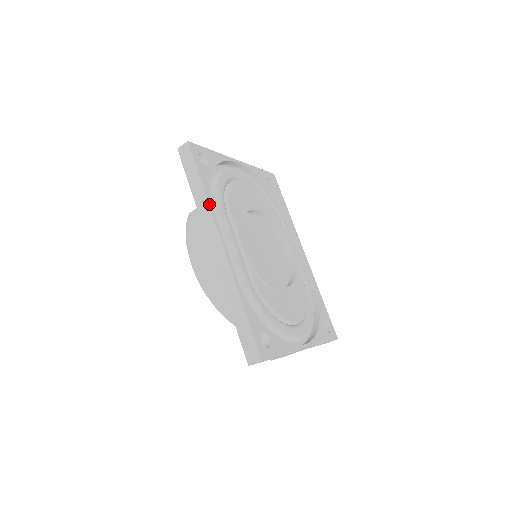
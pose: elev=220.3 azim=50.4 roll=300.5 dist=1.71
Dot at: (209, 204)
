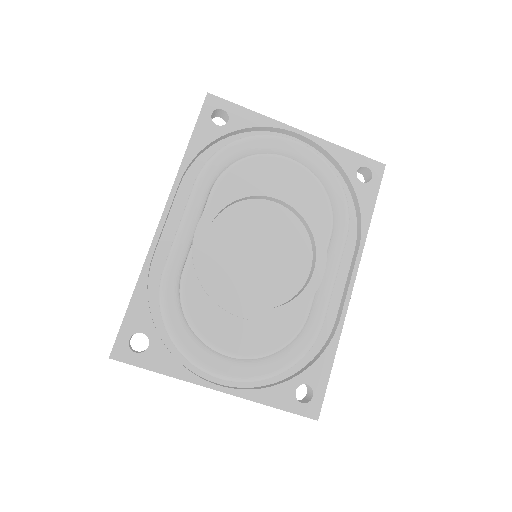
Dot at: (179, 169)
